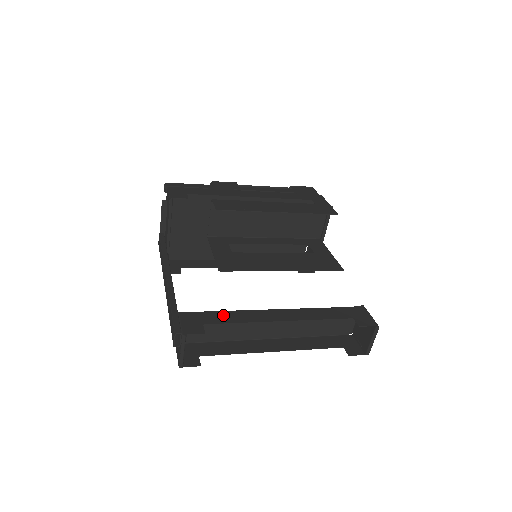
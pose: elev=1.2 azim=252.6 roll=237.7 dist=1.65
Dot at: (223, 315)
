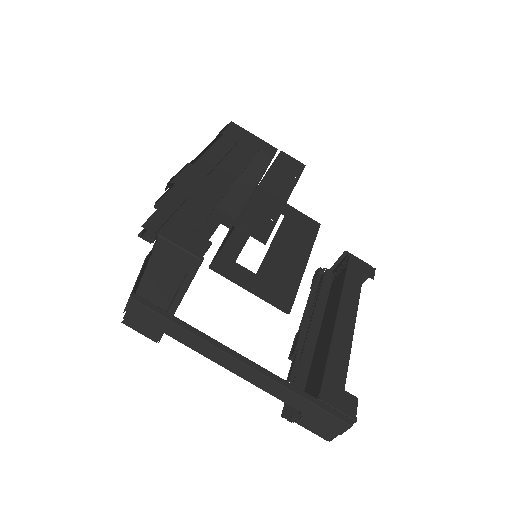
Dot at: (335, 362)
